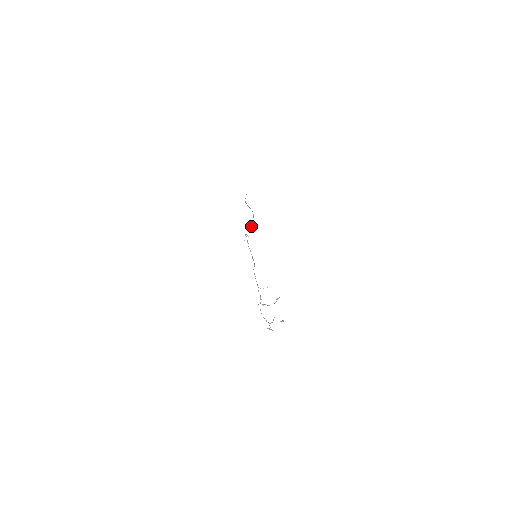
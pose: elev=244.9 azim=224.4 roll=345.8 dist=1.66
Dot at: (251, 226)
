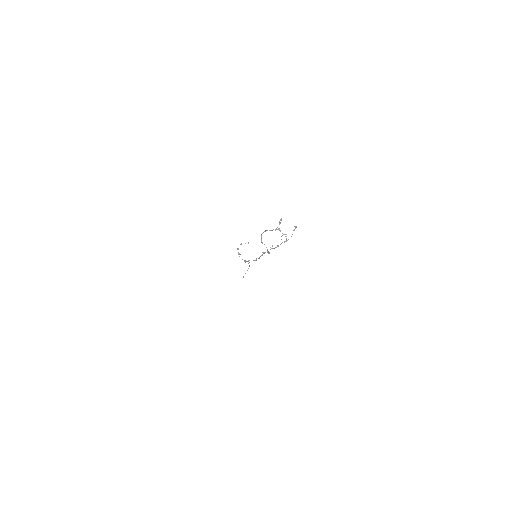
Dot at: occluded
